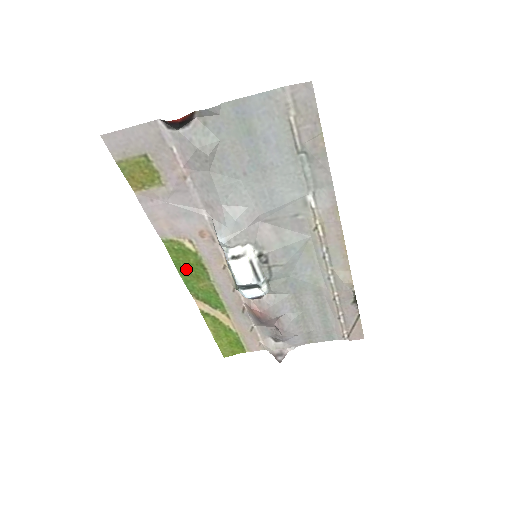
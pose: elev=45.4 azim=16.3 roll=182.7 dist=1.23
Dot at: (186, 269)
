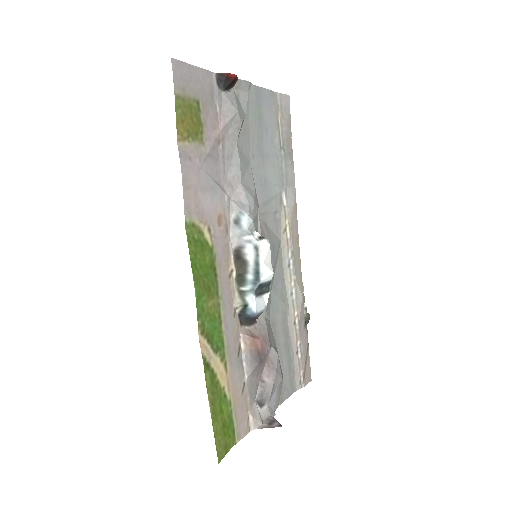
Dot at: (201, 274)
